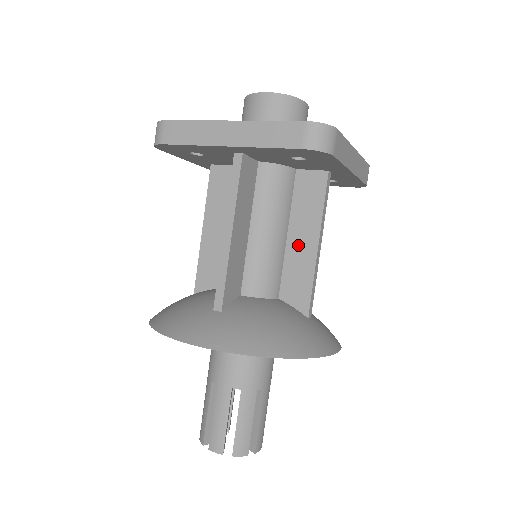
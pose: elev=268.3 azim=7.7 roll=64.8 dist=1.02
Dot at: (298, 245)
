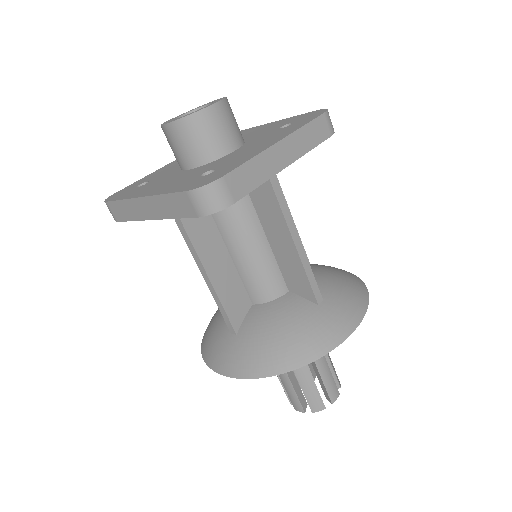
Dot at: (279, 245)
